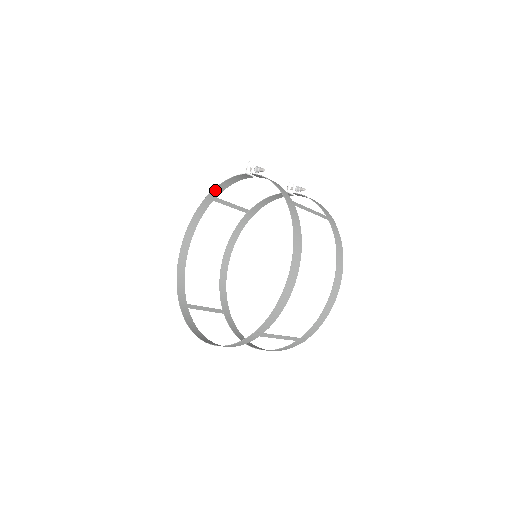
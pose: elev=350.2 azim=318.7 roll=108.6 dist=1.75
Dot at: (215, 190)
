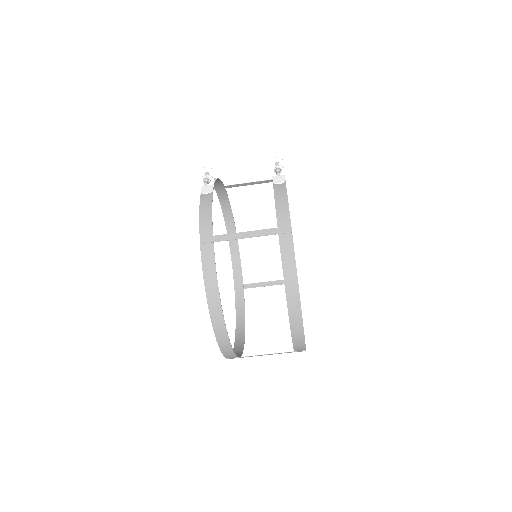
Dot at: (215, 184)
